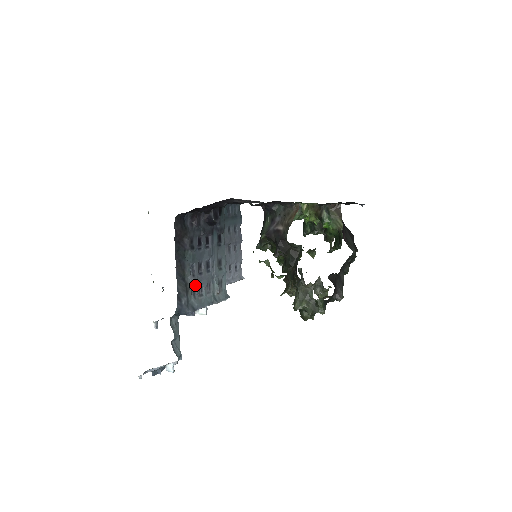
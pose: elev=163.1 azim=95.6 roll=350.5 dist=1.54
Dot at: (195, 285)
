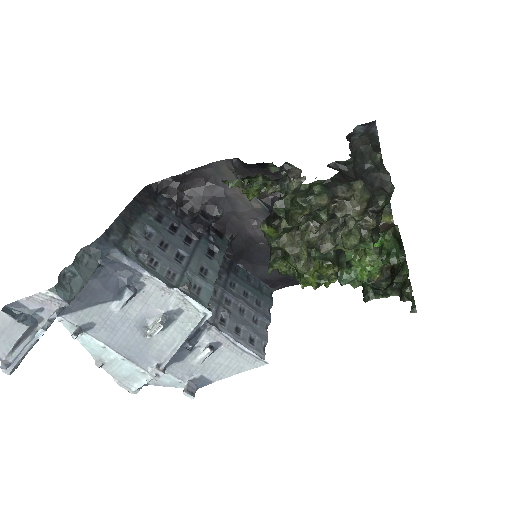
Dot at: (144, 247)
